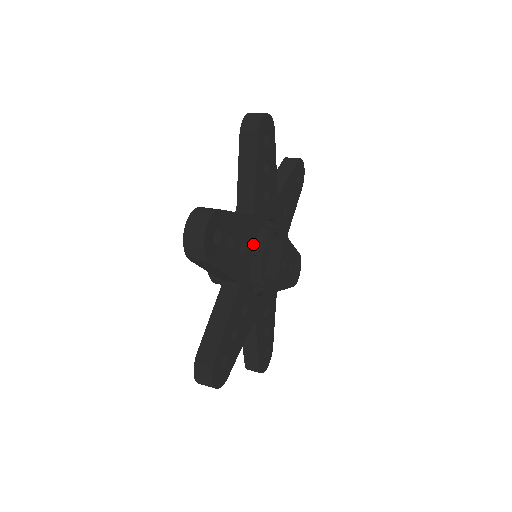
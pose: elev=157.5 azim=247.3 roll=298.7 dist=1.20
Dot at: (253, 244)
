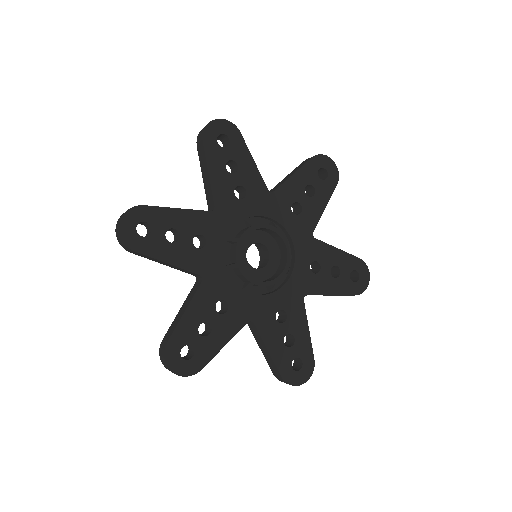
Dot at: (254, 213)
